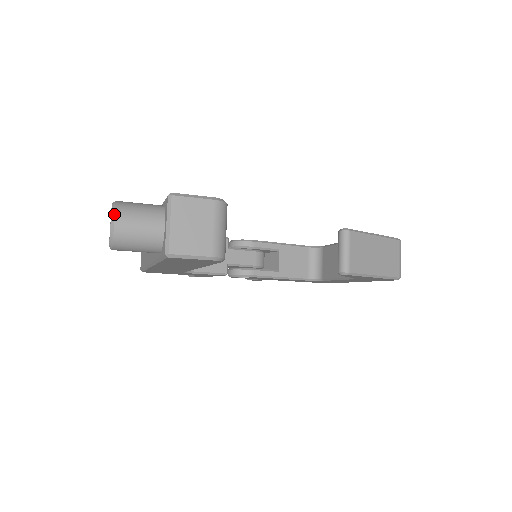
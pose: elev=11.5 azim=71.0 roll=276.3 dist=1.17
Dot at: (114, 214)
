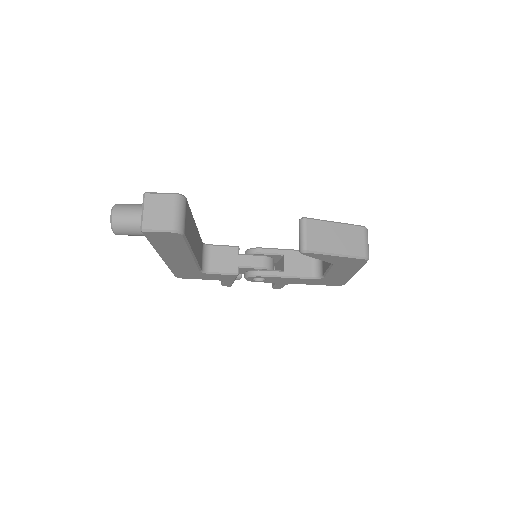
Dot at: (112, 210)
